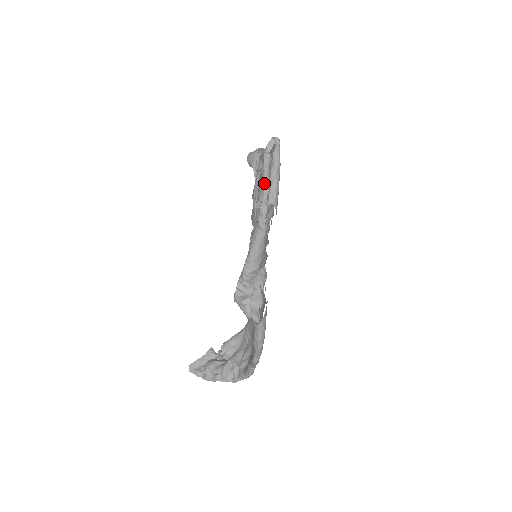
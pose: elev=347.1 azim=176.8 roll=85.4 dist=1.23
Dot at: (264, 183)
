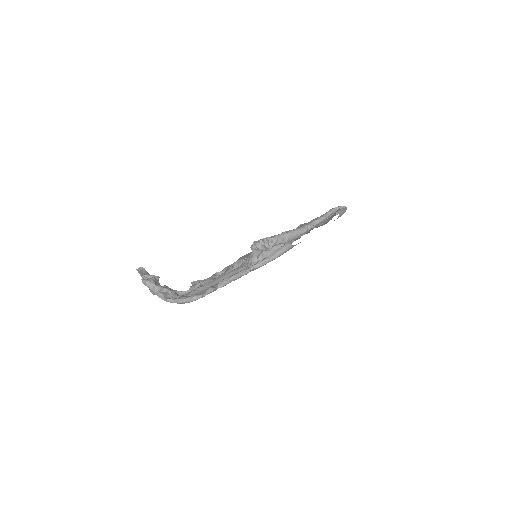
Dot at: (326, 215)
